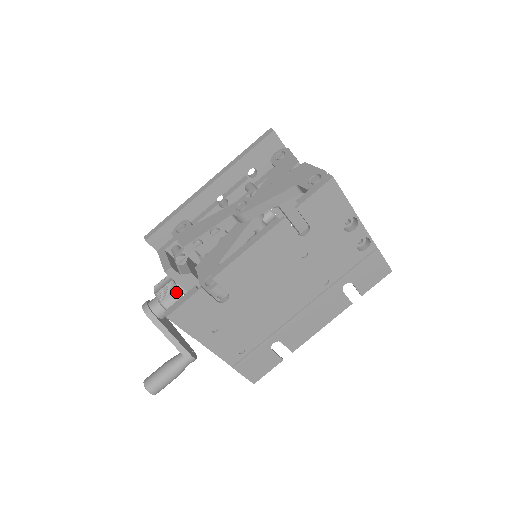
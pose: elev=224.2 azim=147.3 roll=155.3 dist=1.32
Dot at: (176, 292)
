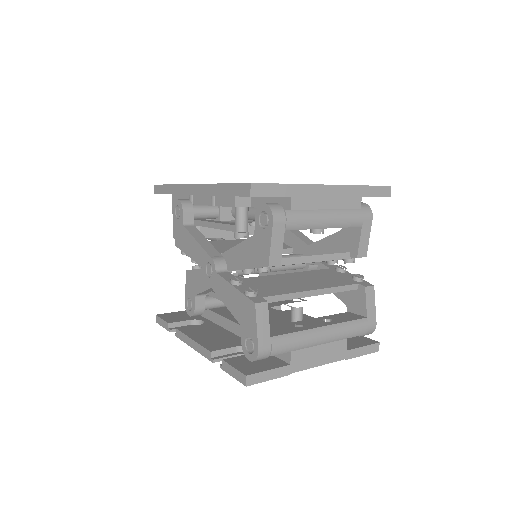
Dot at: occluded
